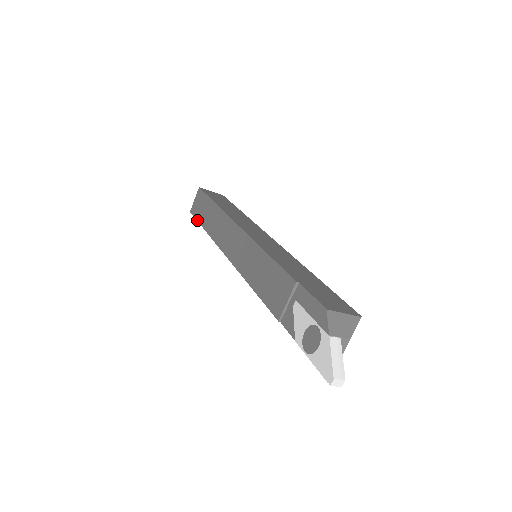
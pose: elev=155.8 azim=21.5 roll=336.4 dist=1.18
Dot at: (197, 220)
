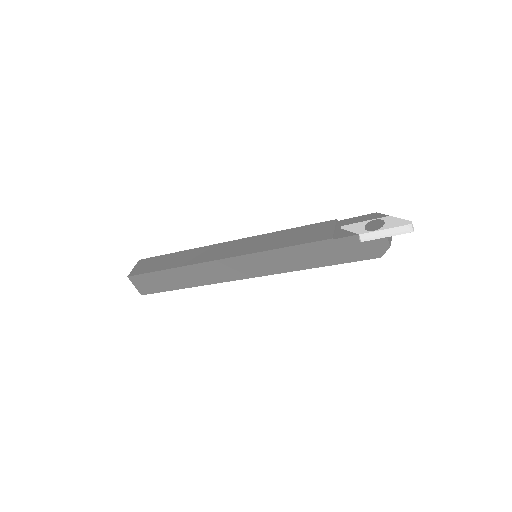
Dot at: (149, 272)
